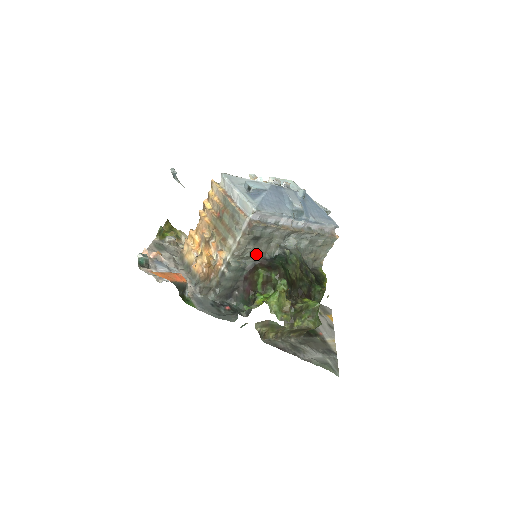
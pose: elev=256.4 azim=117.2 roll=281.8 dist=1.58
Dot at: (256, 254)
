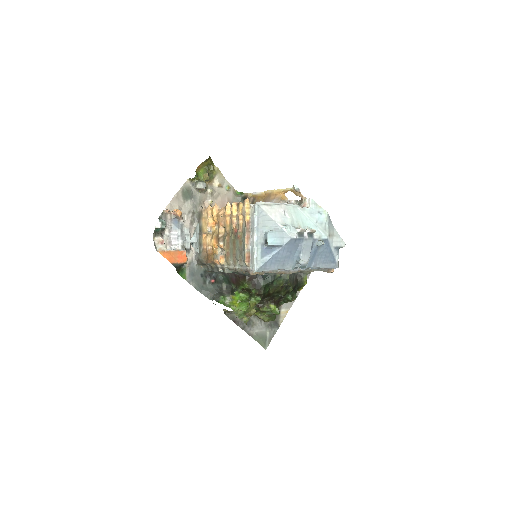
Dot at: occluded
